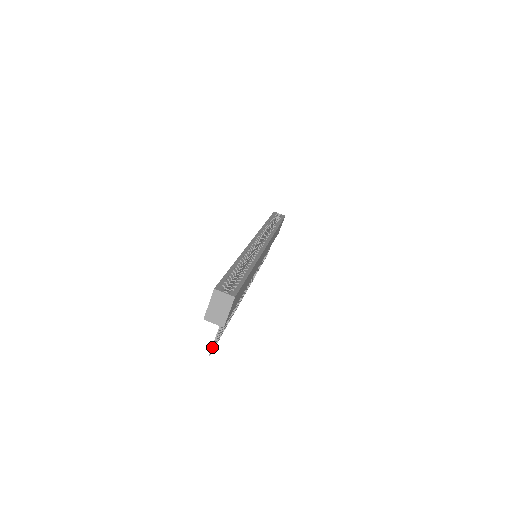
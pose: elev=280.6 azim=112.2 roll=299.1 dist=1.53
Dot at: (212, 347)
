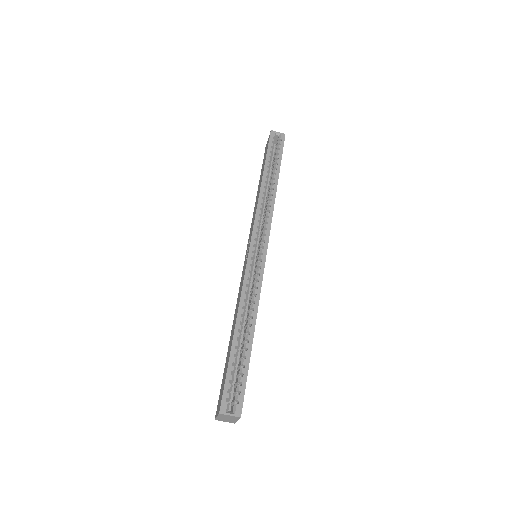
Dot at: occluded
